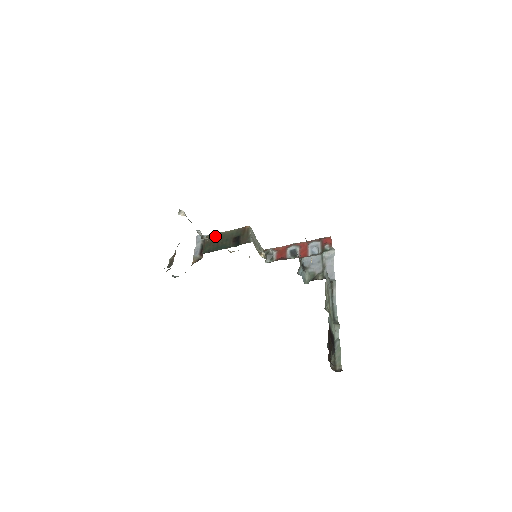
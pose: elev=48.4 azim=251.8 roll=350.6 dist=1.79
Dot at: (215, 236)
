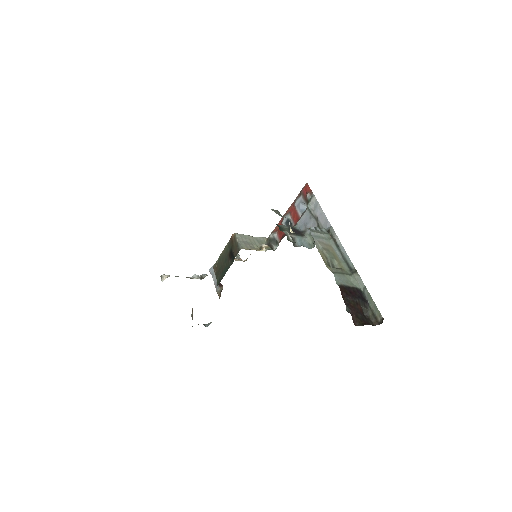
Dot at: (218, 262)
